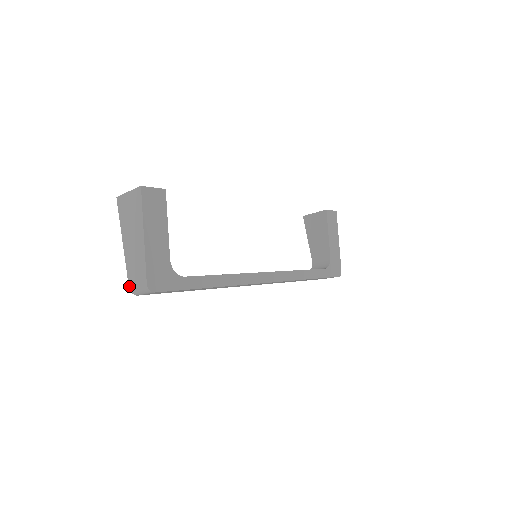
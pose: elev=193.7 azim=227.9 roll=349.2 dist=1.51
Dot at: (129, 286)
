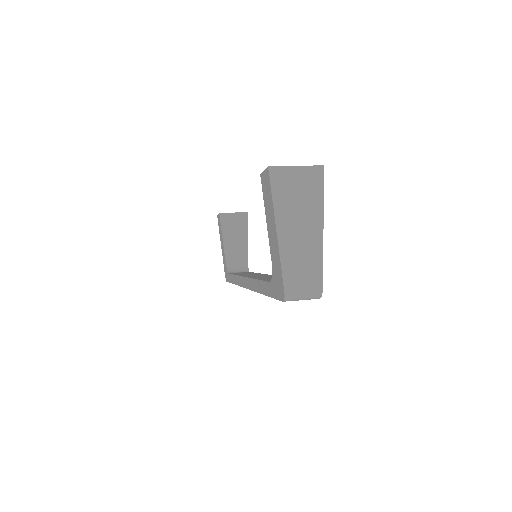
Dot at: (285, 289)
